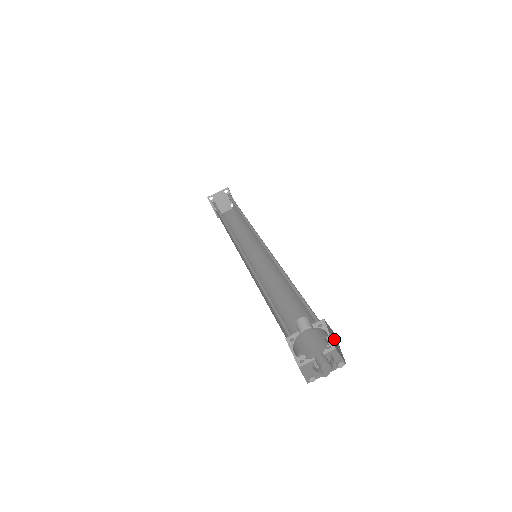
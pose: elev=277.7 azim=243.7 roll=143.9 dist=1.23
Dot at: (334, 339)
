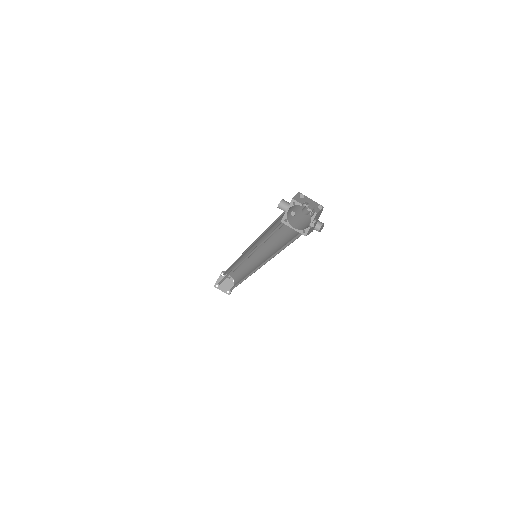
Dot at: (301, 194)
